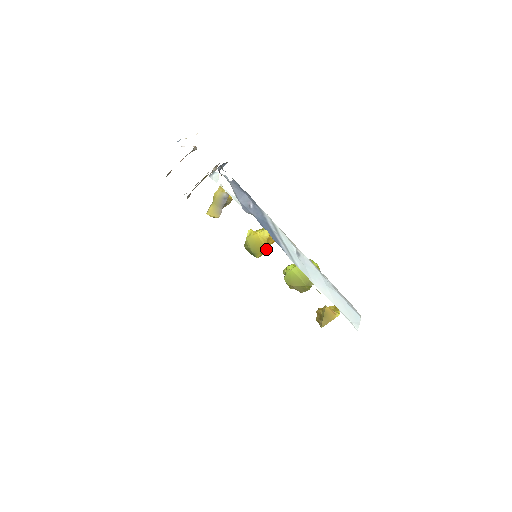
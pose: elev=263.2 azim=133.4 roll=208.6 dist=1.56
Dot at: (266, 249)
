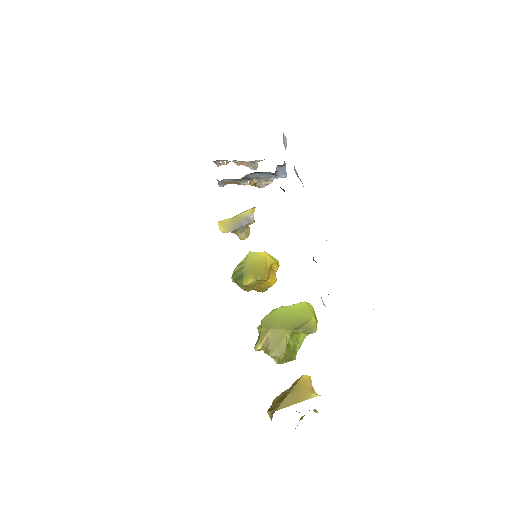
Dot at: (264, 272)
